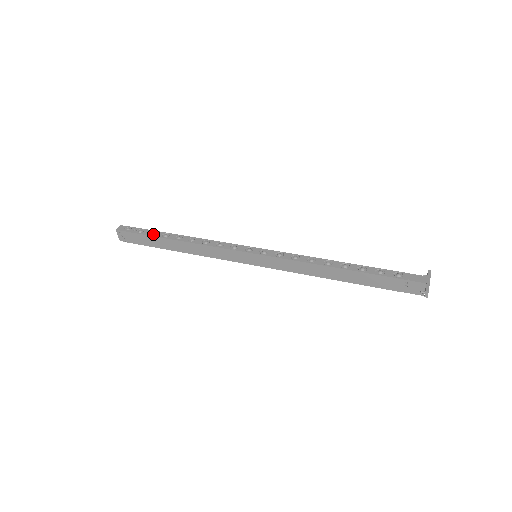
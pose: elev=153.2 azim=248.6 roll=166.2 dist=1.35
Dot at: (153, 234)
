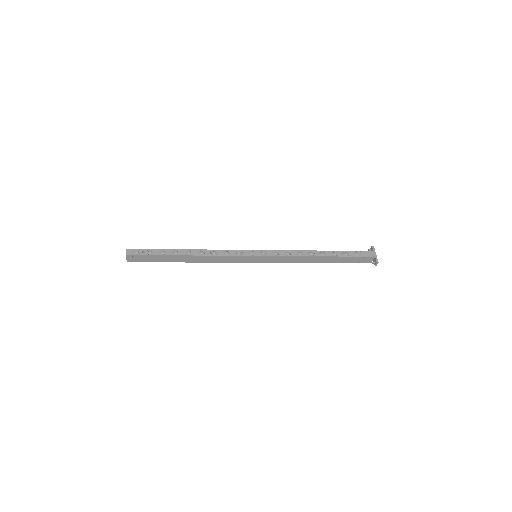
Dot at: (164, 253)
